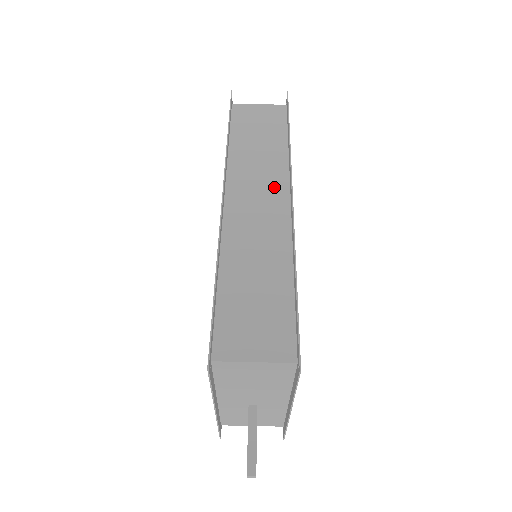
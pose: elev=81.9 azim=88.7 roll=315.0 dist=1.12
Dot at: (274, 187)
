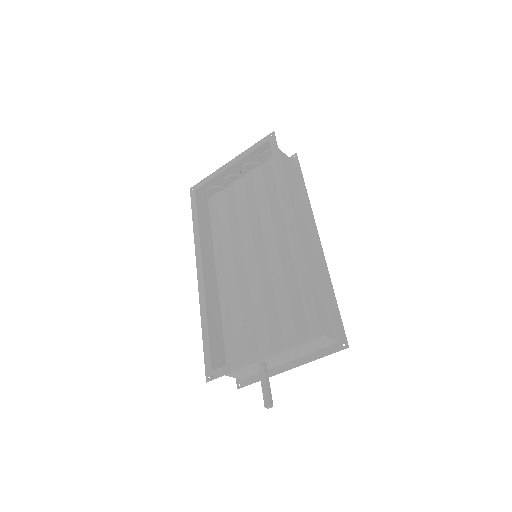
Dot at: (304, 222)
